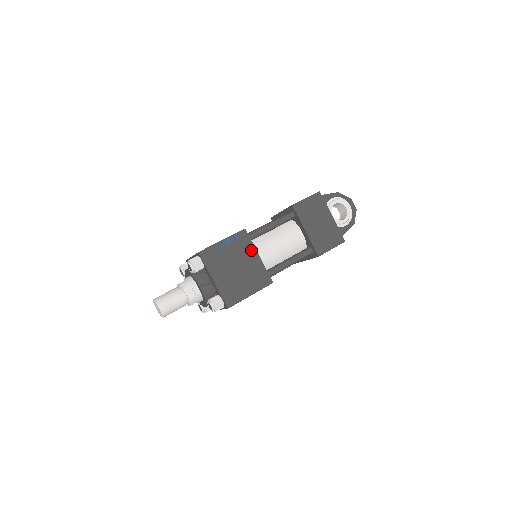
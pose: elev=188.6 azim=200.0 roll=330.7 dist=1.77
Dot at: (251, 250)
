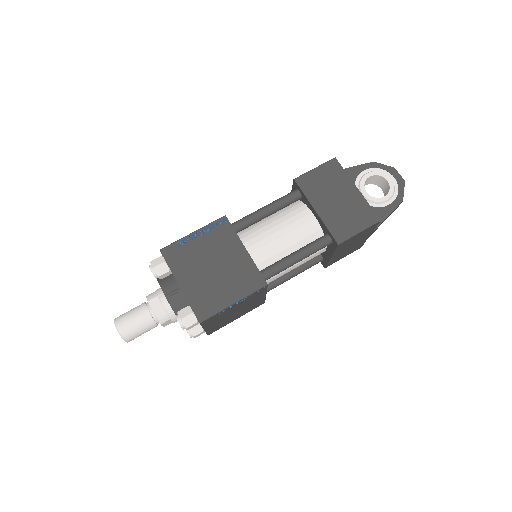
Dot at: (234, 242)
